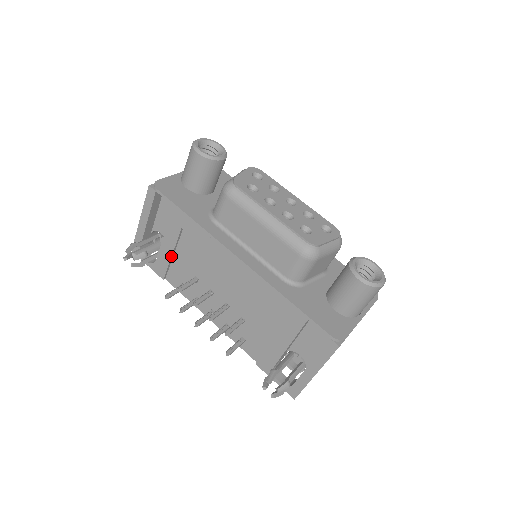
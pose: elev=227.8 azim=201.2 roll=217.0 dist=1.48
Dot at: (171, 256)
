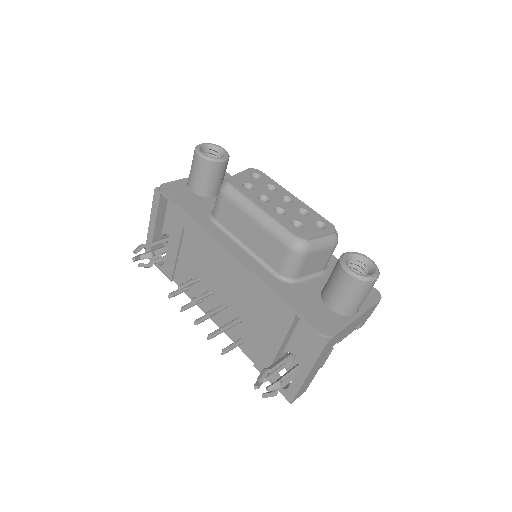
Dot at: (176, 257)
